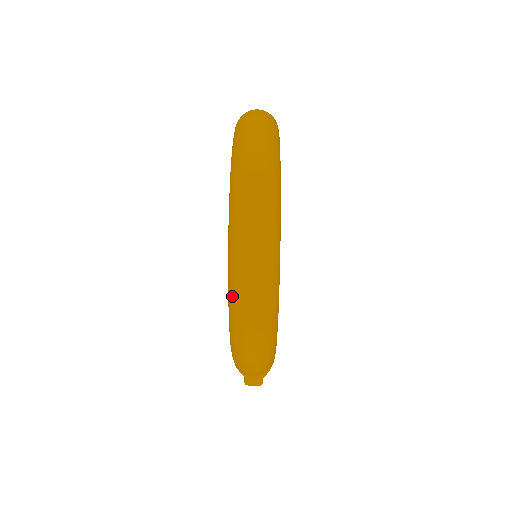
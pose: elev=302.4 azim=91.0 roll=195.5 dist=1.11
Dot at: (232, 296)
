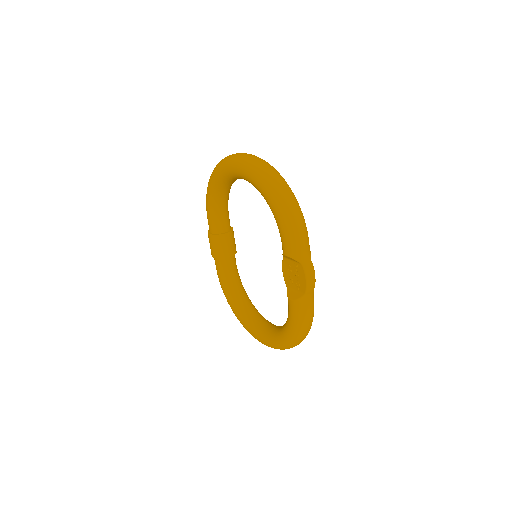
Dot at: (265, 182)
